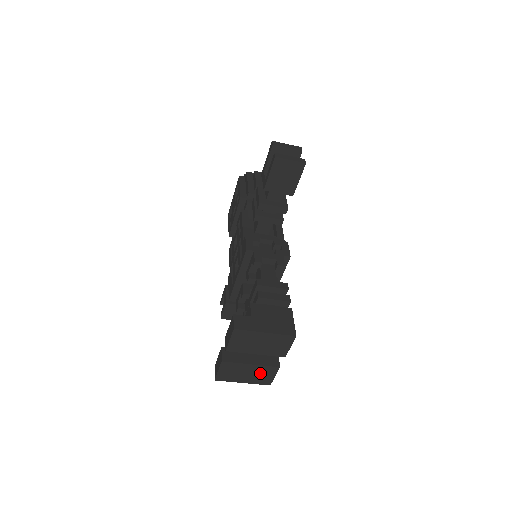
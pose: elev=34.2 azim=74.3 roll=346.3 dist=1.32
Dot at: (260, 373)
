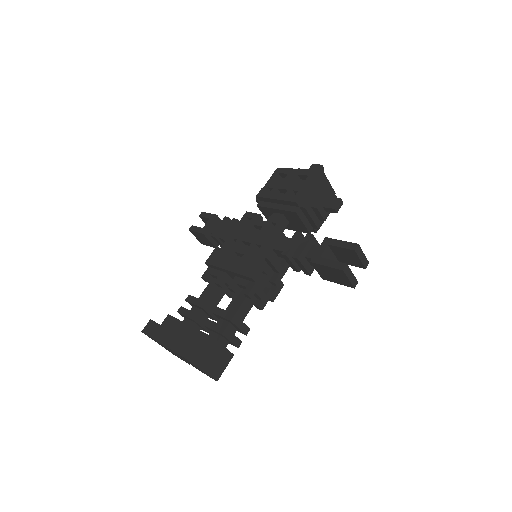
Dot at: (174, 354)
